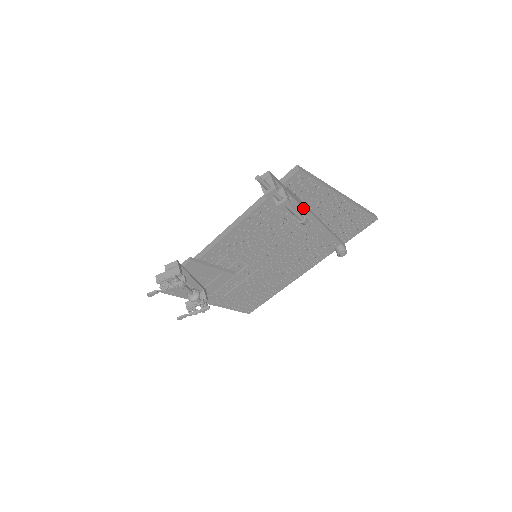
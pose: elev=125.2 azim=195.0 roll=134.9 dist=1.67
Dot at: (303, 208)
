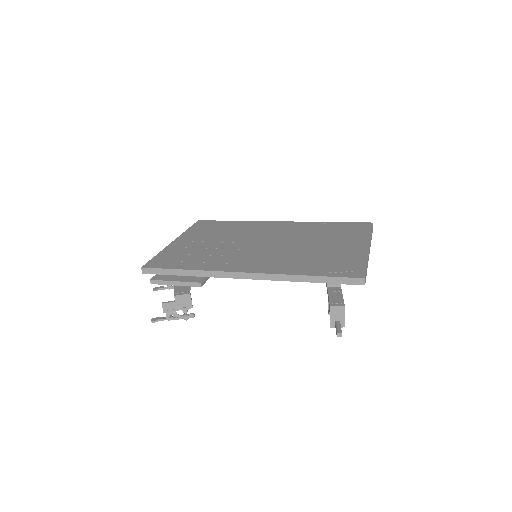
Dot at: occluded
